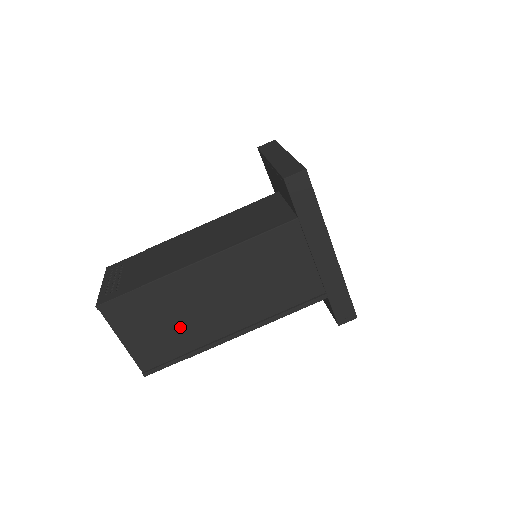
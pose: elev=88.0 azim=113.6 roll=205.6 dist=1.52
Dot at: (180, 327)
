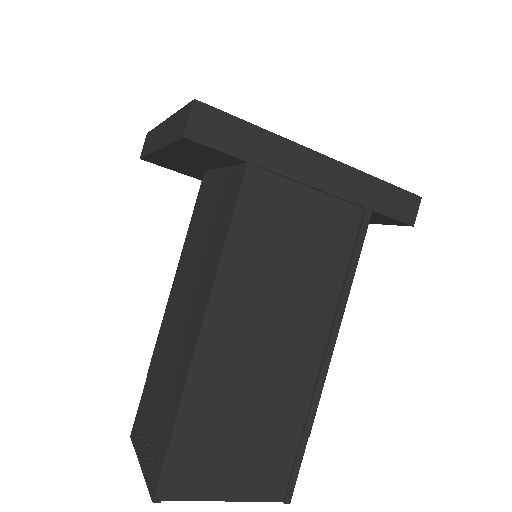
Dot at: (265, 414)
